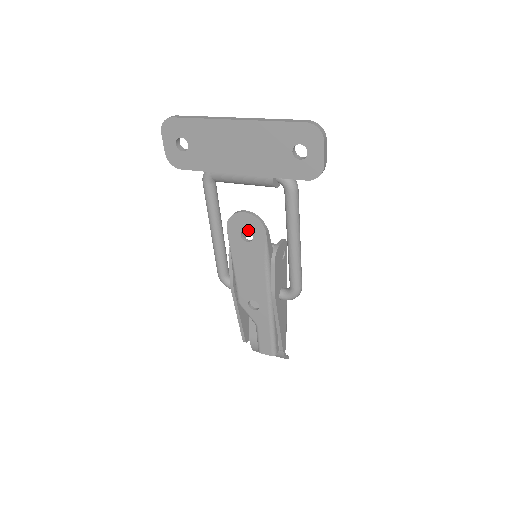
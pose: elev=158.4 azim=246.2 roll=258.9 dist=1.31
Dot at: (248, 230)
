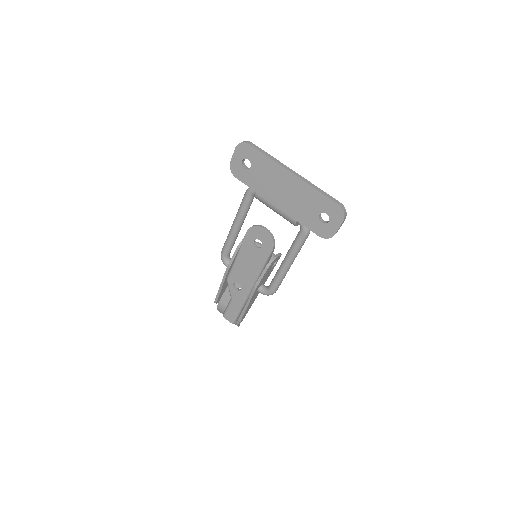
Dot at: (261, 241)
